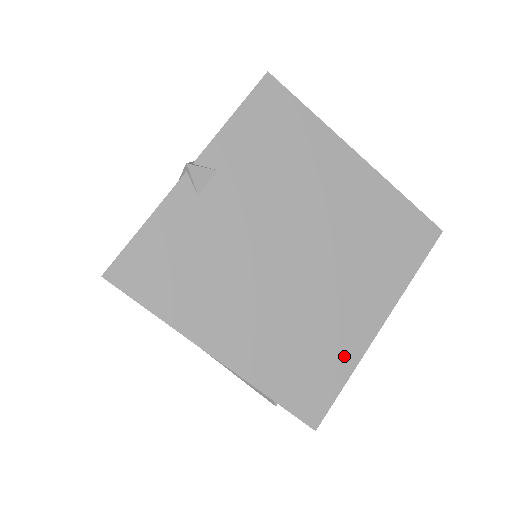
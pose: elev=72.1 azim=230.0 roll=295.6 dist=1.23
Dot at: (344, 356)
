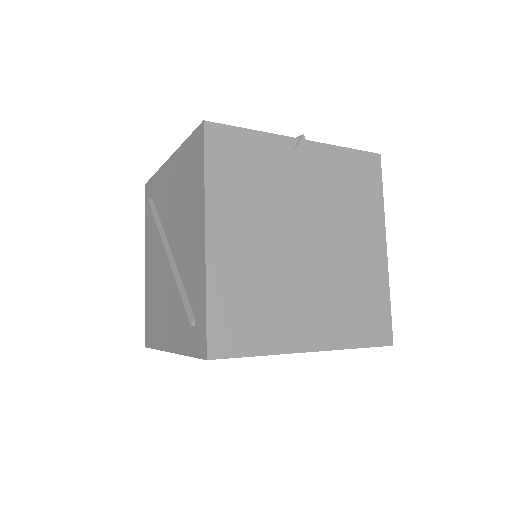
Dot at: (272, 338)
